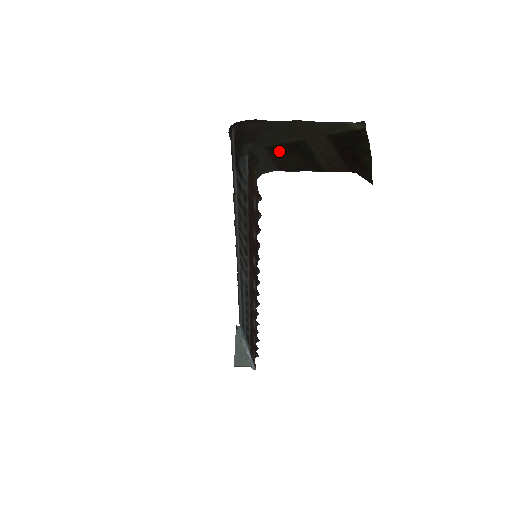
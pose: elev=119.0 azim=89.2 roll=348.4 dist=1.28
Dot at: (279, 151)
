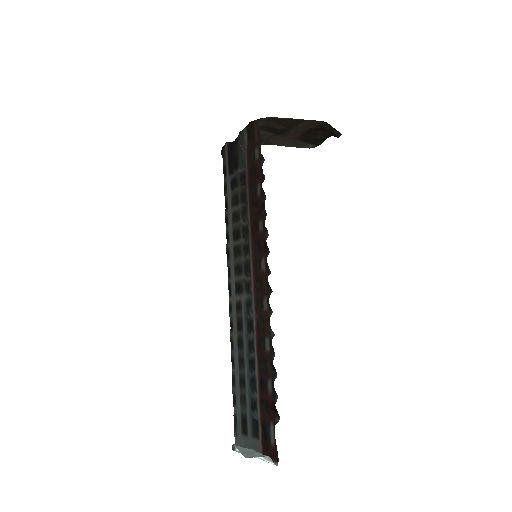
Dot at: (267, 128)
